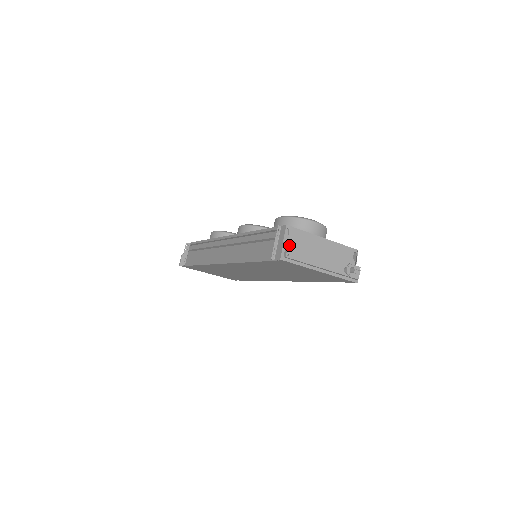
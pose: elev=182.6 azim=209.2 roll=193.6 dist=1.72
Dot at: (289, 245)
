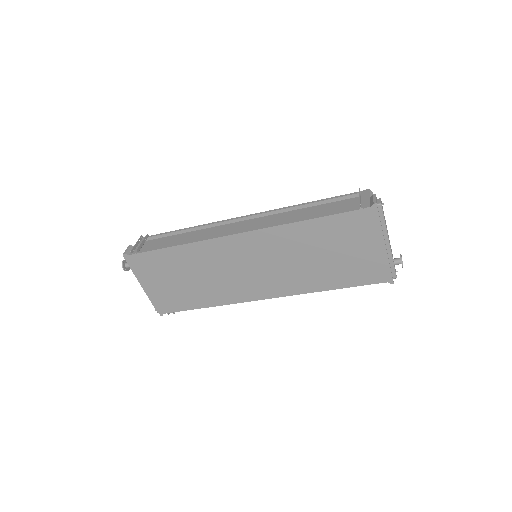
Dot at: occluded
